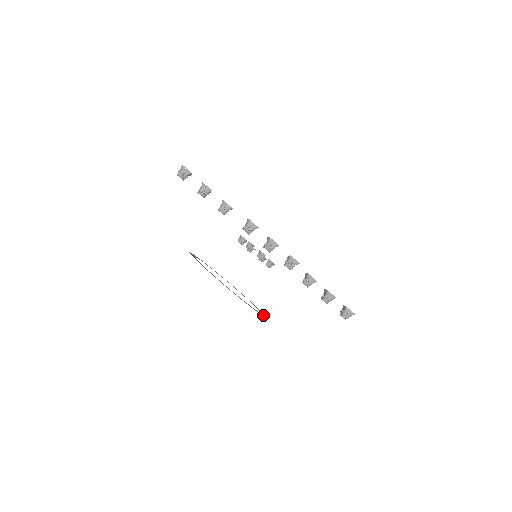
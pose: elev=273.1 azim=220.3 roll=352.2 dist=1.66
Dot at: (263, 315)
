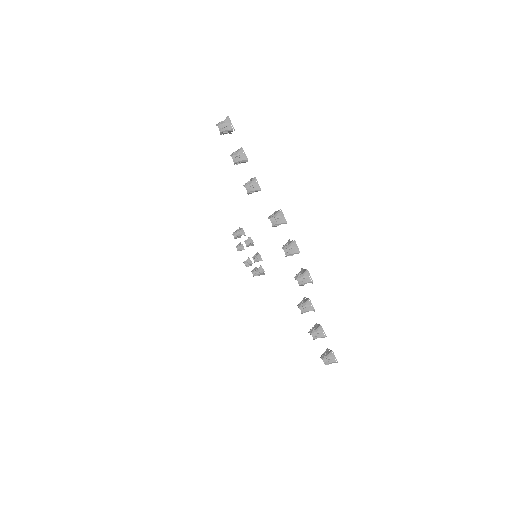
Dot at: occluded
